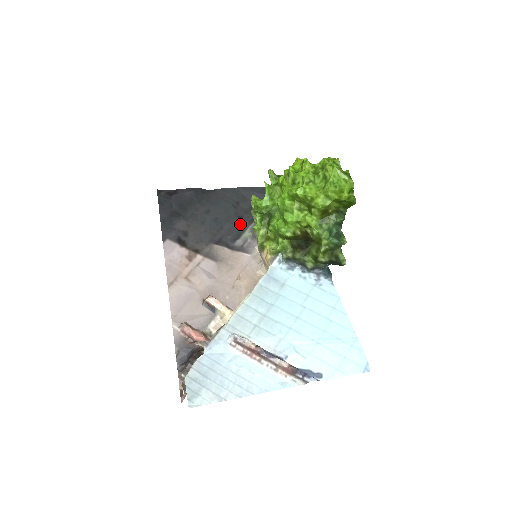
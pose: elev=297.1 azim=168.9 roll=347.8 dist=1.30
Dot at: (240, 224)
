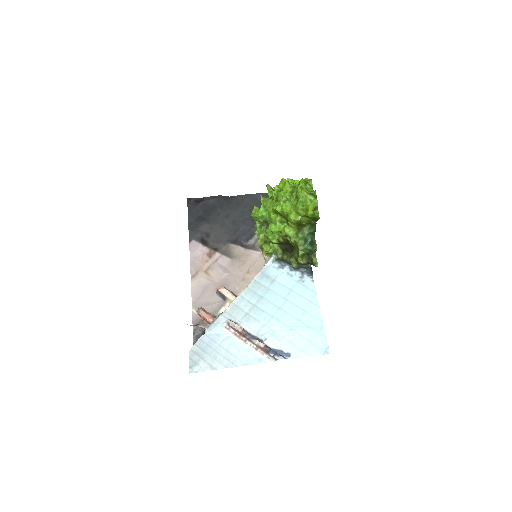
Dot at: (254, 226)
